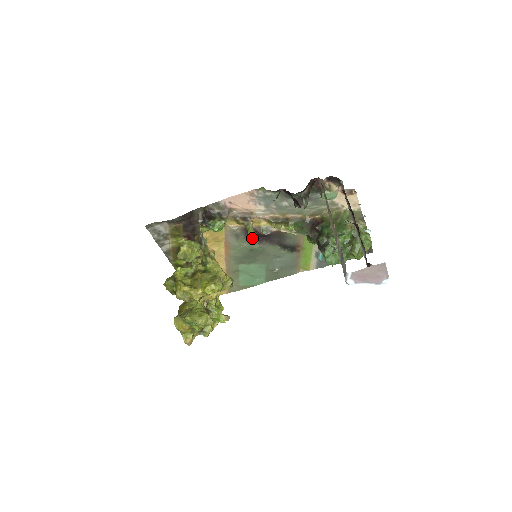
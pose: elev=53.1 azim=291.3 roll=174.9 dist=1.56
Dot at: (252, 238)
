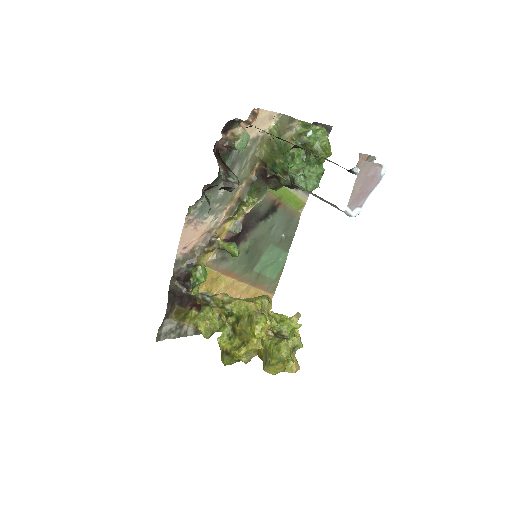
Dot at: (235, 251)
